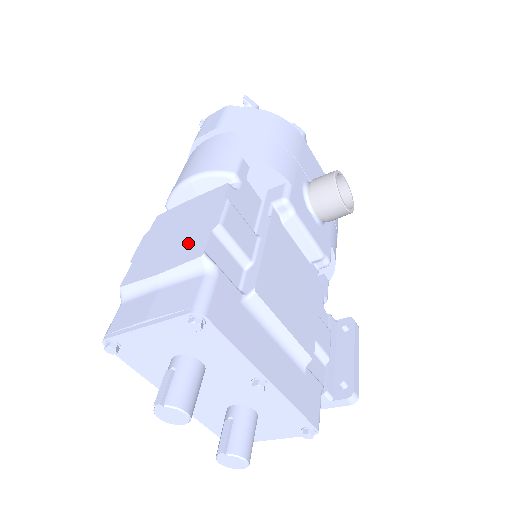
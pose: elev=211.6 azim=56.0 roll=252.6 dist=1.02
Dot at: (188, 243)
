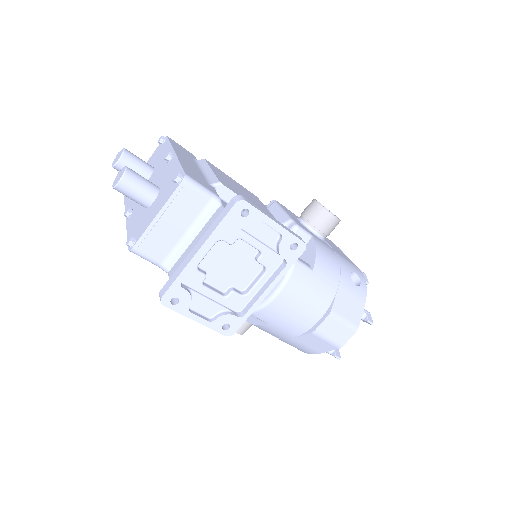
Dot at: occluded
